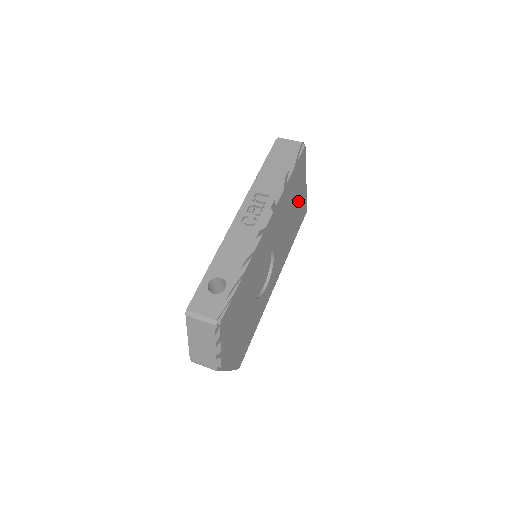
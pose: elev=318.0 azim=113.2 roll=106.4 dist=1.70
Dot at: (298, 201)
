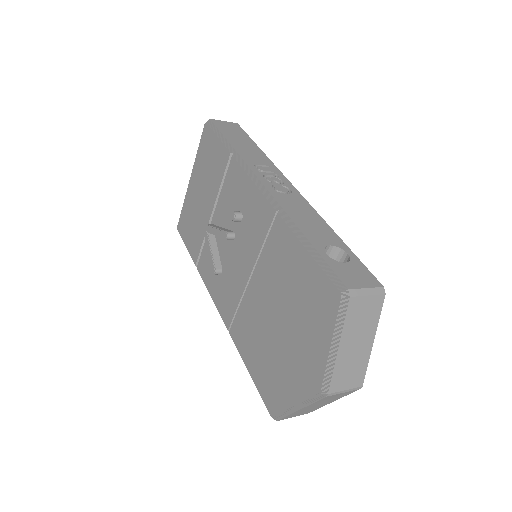
Dot at: occluded
